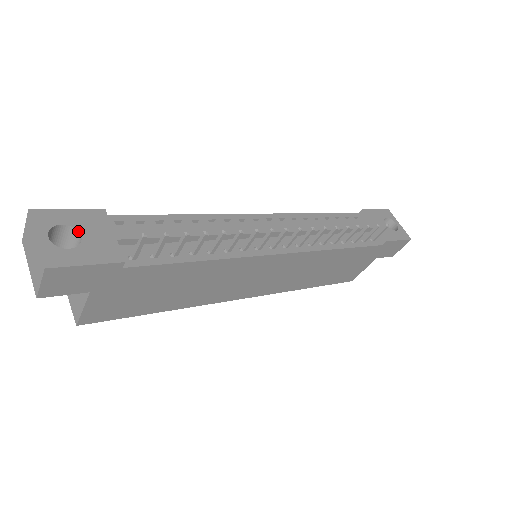
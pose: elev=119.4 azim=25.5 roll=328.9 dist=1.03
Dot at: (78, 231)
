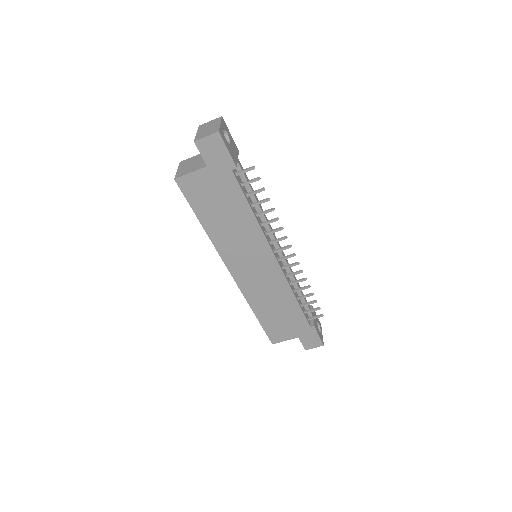
Dot at: (230, 141)
